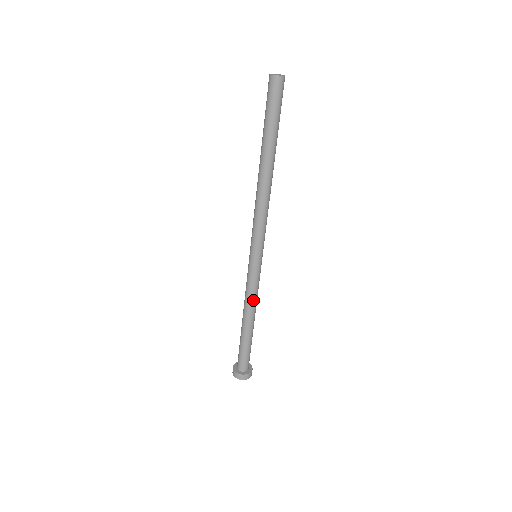
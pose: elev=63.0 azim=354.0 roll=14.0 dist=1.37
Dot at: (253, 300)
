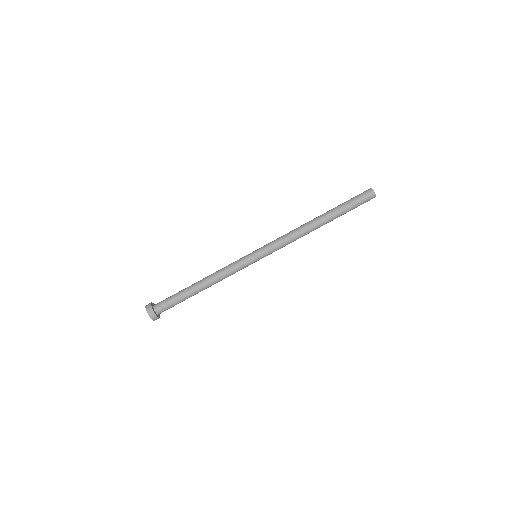
Dot at: (221, 272)
